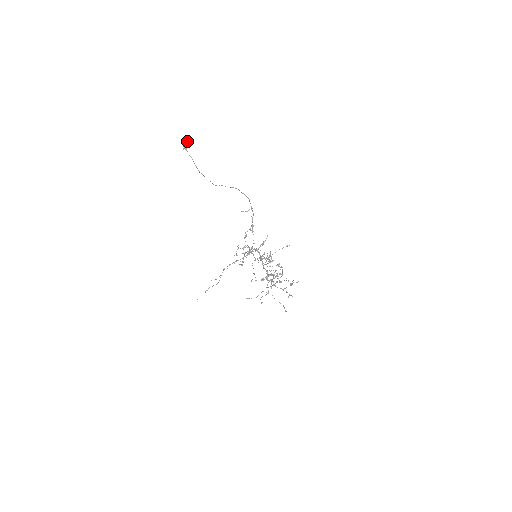
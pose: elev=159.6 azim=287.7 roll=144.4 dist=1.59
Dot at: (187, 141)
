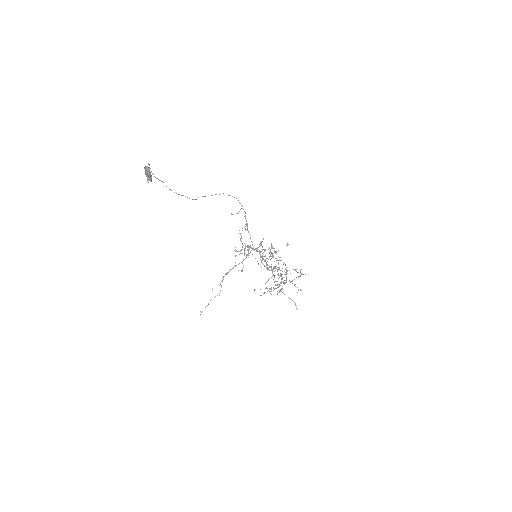
Dot at: (149, 173)
